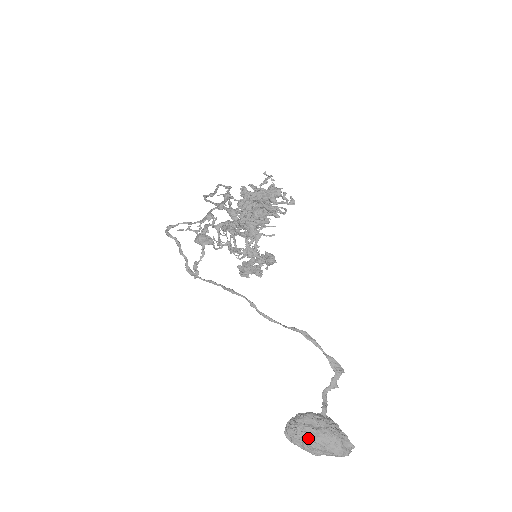
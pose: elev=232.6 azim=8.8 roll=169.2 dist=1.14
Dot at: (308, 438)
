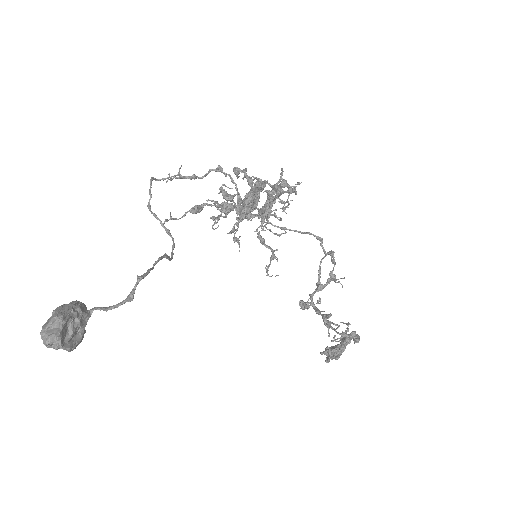
Dot at: occluded
